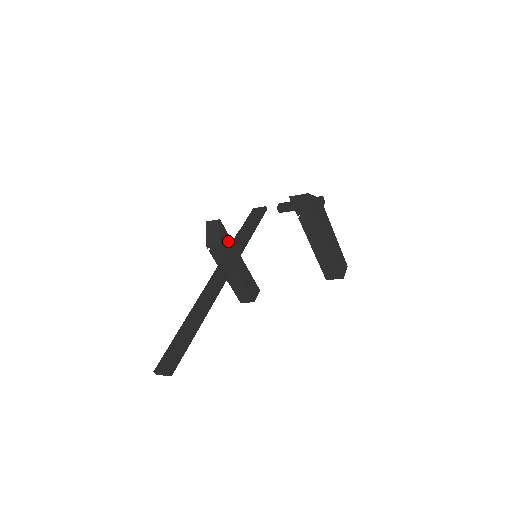
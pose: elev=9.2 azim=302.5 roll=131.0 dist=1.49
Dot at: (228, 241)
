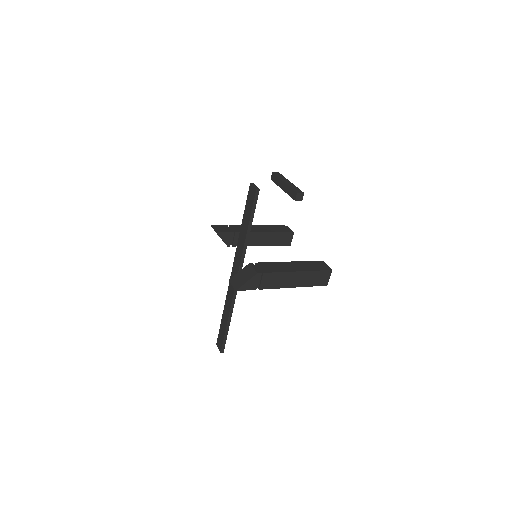
Dot at: (234, 236)
